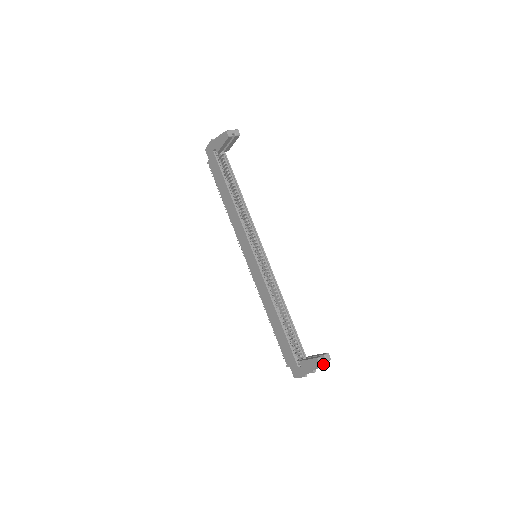
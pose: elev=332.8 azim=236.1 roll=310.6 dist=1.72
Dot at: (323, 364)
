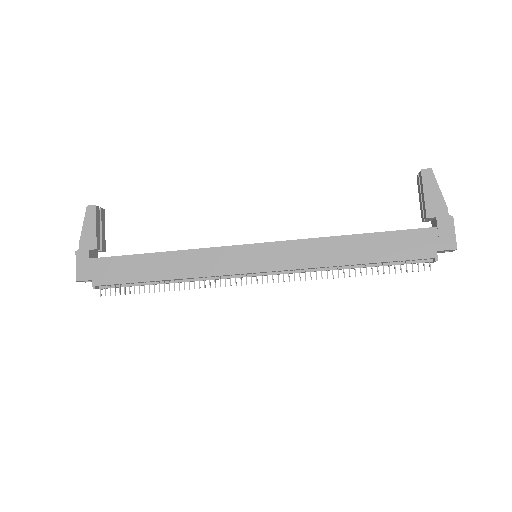
Dot at: occluded
